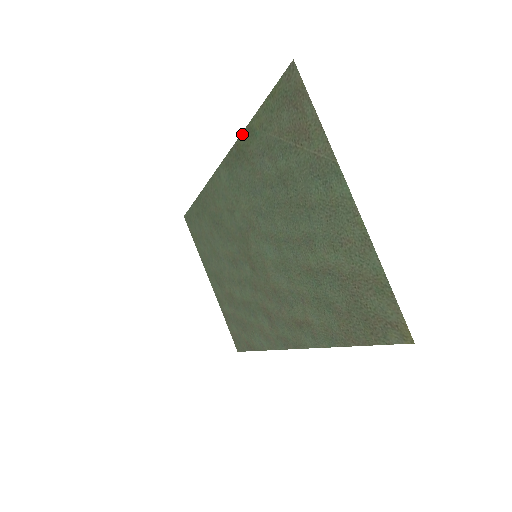
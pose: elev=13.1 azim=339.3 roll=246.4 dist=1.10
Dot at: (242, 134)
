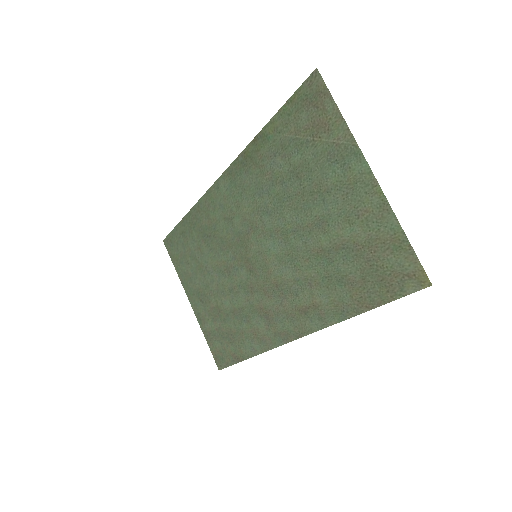
Dot at: (252, 141)
